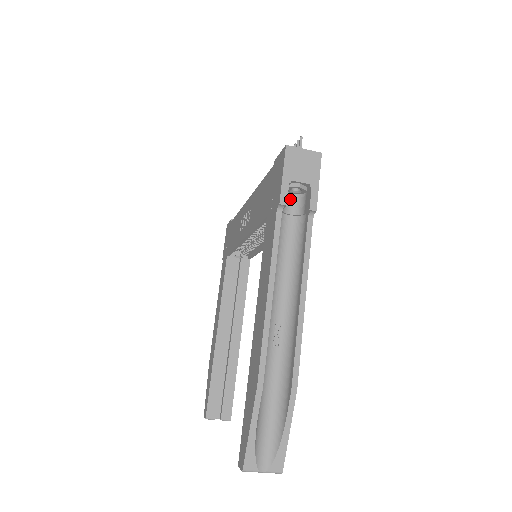
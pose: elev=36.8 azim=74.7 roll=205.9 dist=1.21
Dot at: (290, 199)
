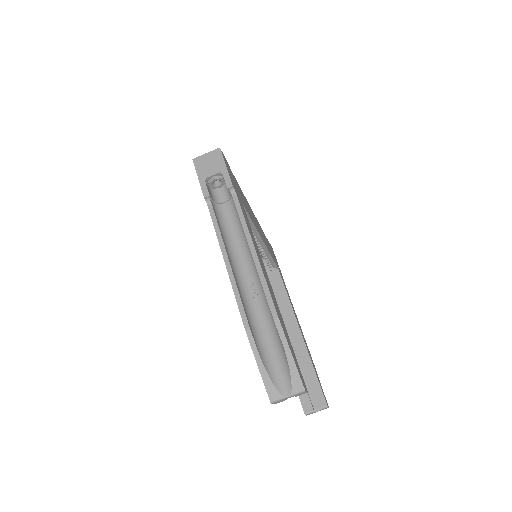
Dot at: (220, 192)
